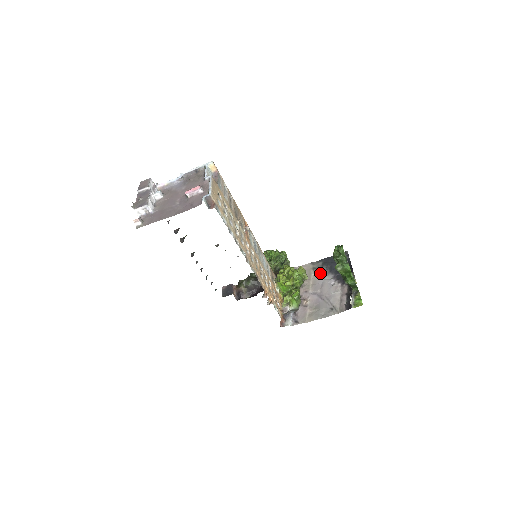
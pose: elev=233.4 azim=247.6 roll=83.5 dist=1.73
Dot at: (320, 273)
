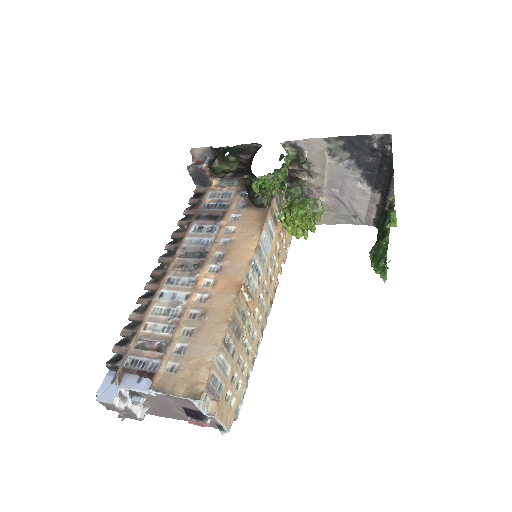
Dot at: (340, 163)
